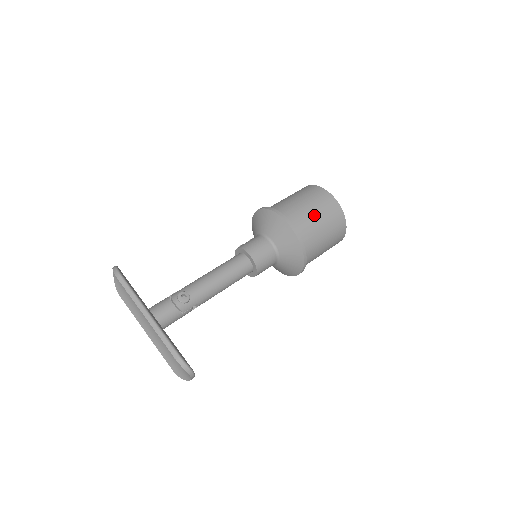
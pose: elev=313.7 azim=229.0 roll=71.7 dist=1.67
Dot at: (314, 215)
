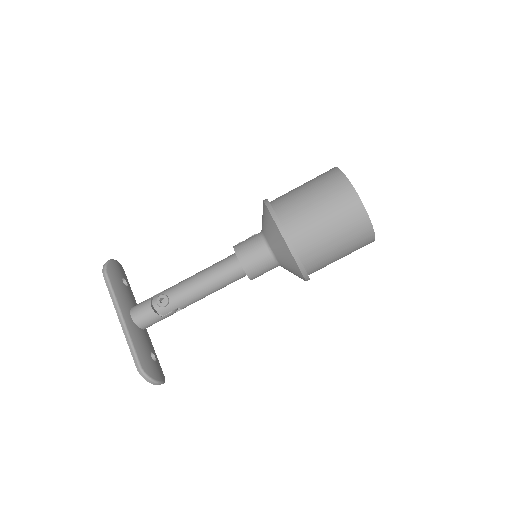
Dot at: (319, 216)
